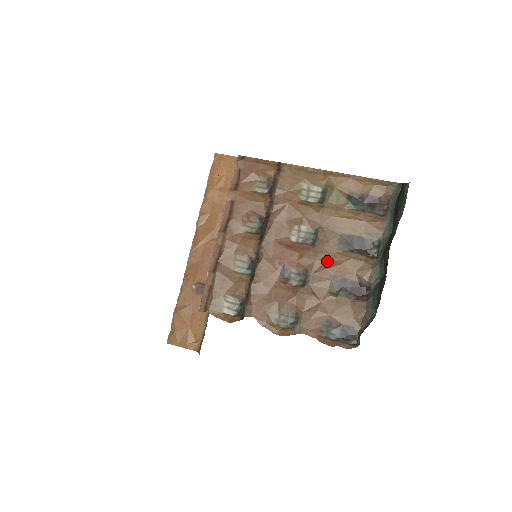
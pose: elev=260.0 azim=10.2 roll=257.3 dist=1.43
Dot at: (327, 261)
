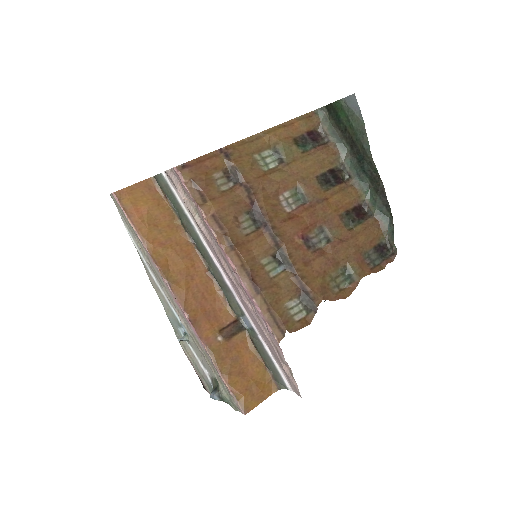
Dot at: (327, 207)
